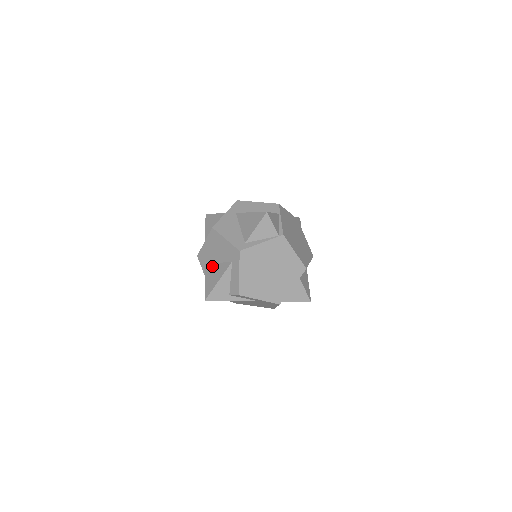
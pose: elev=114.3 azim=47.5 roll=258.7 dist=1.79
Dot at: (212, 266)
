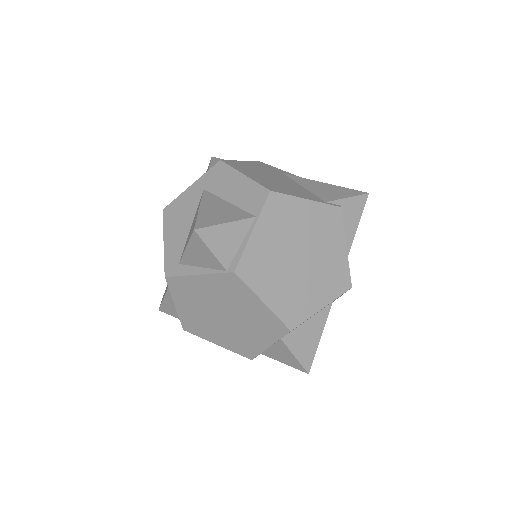
Dot at: occluded
